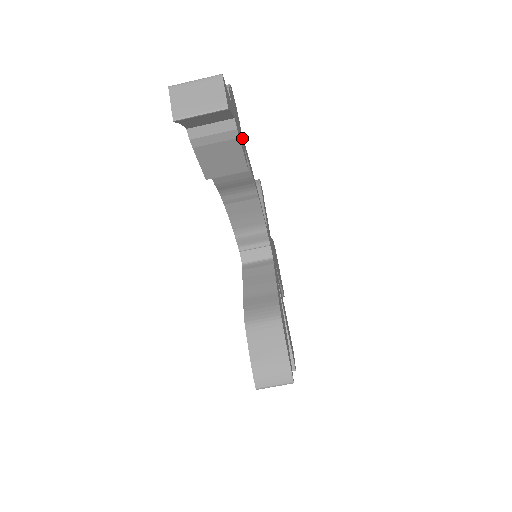
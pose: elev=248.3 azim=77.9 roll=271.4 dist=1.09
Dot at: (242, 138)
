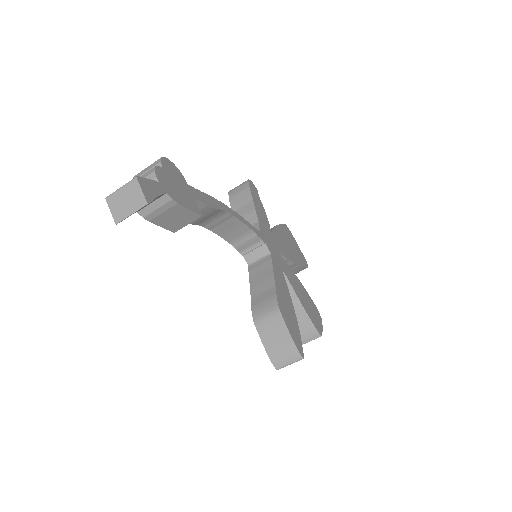
Dot at: (189, 191)
